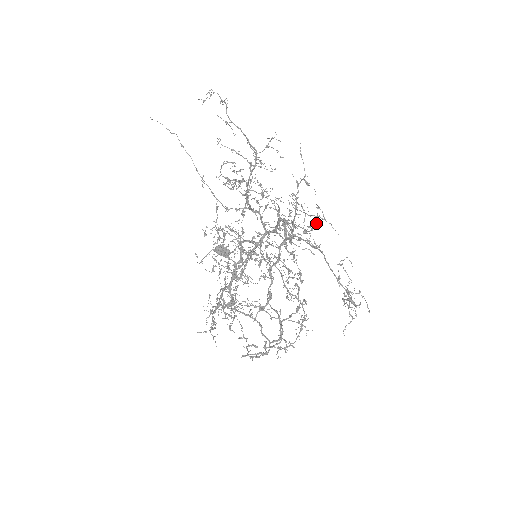
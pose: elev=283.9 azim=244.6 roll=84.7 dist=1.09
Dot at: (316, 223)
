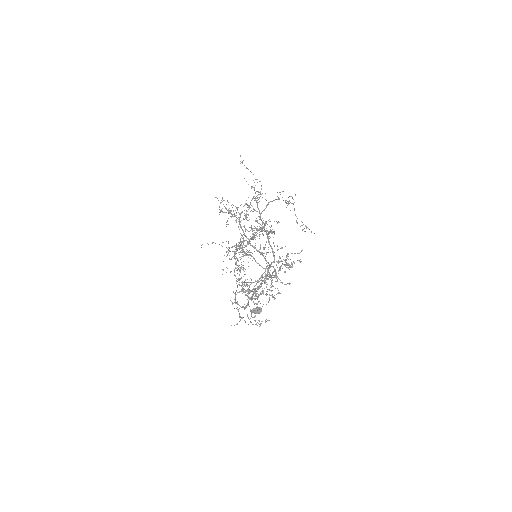
Dot at: occluded
